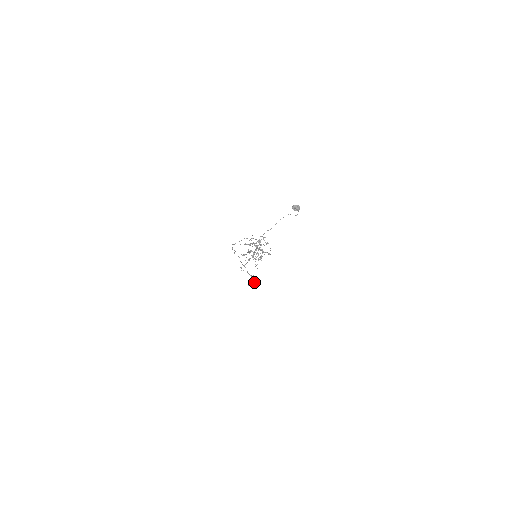
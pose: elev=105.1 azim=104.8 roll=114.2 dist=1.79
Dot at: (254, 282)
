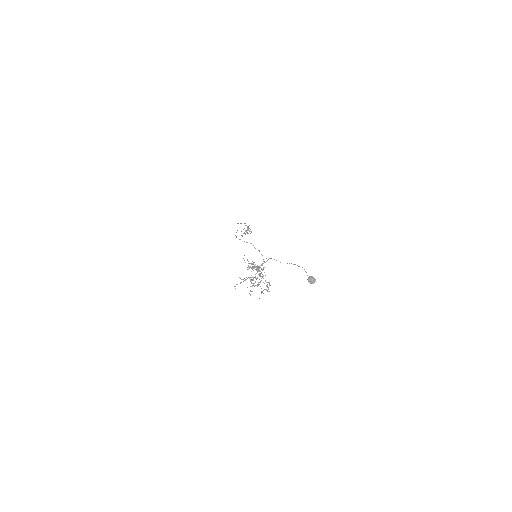
Dot at: occluded
